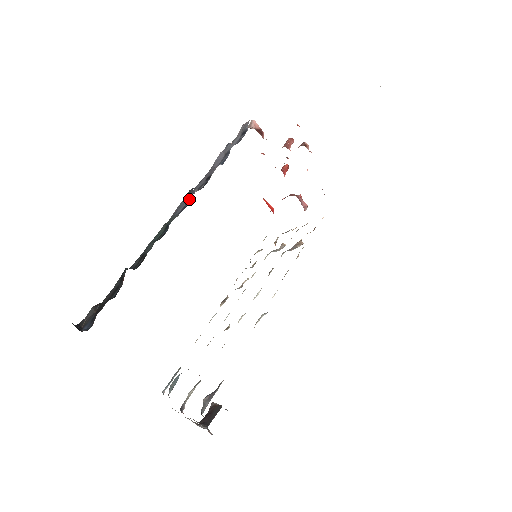
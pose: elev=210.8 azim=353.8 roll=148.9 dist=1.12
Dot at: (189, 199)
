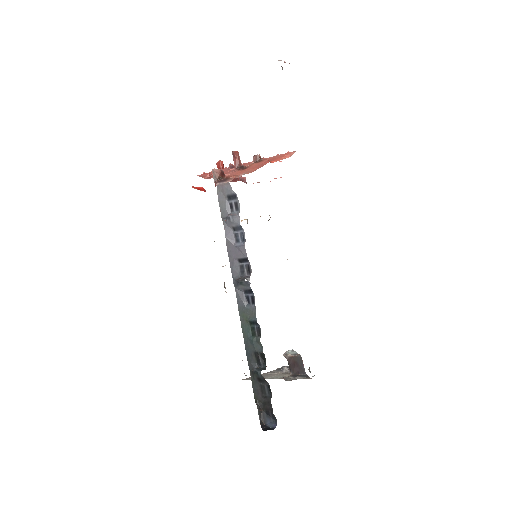
Dot at: (248, 290)
